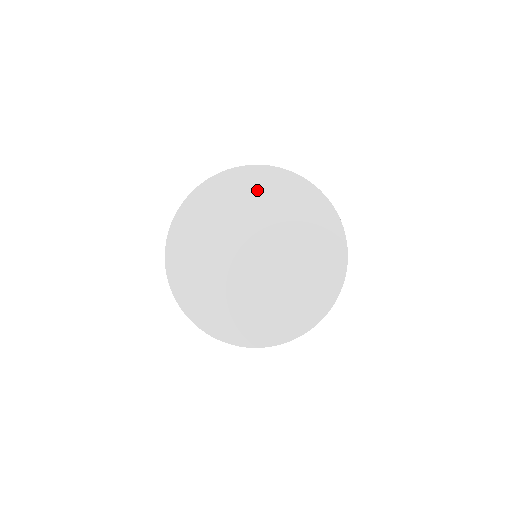
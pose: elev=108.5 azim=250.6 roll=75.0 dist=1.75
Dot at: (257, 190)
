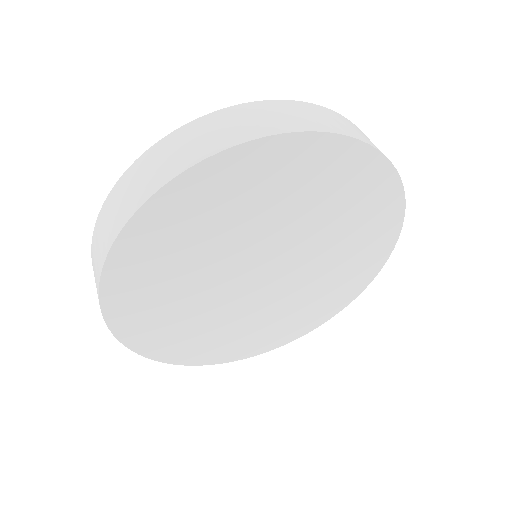
Dot at: (209, 210)
